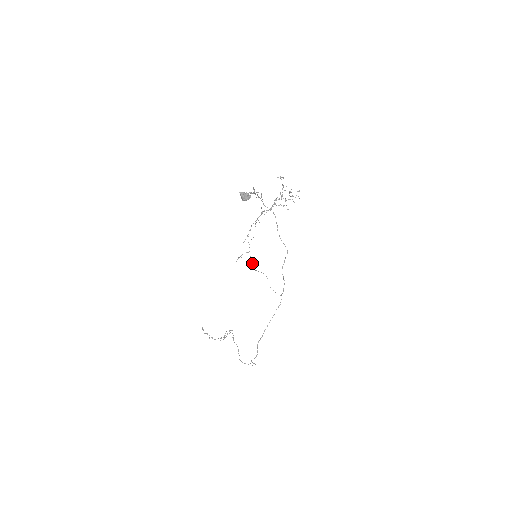
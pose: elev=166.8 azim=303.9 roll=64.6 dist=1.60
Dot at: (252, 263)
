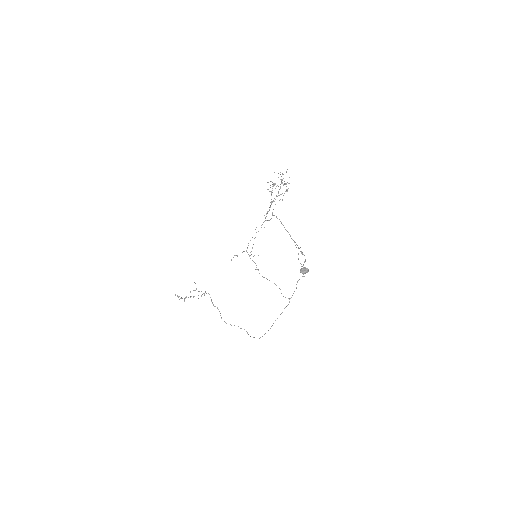
Dot at: (256, 267)
